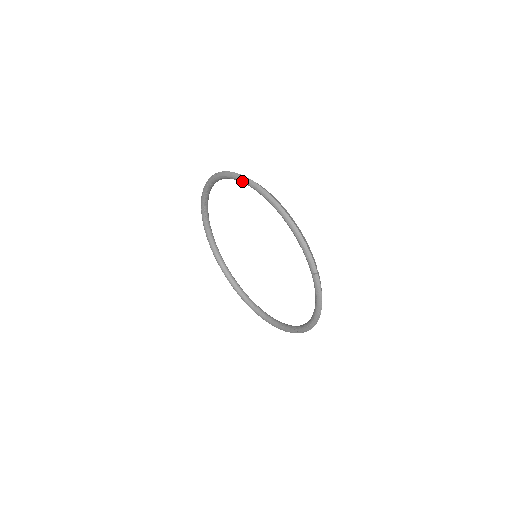
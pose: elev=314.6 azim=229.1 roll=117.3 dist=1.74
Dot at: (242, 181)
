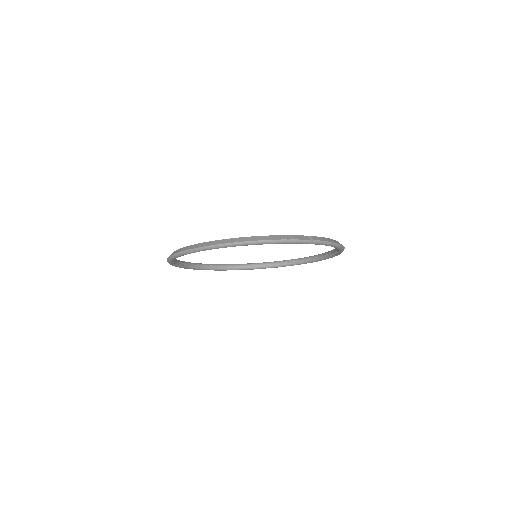
Dot at: occluded
